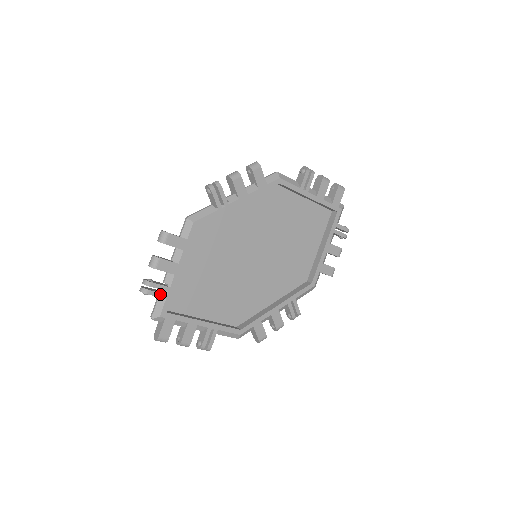
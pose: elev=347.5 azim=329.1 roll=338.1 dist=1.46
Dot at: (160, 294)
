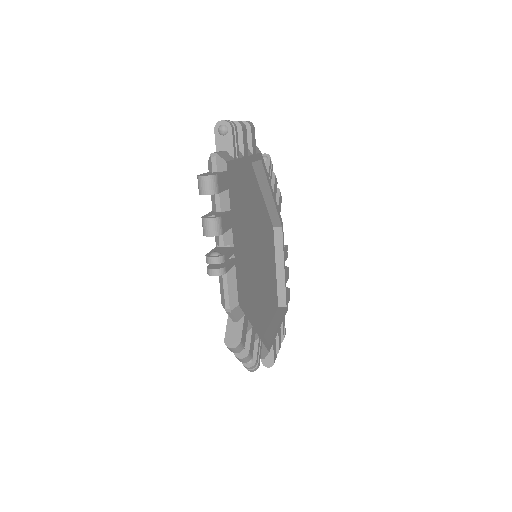
Dot at: (235, 147)
